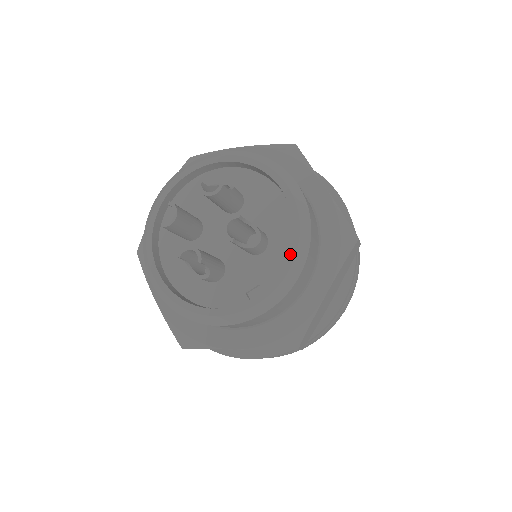
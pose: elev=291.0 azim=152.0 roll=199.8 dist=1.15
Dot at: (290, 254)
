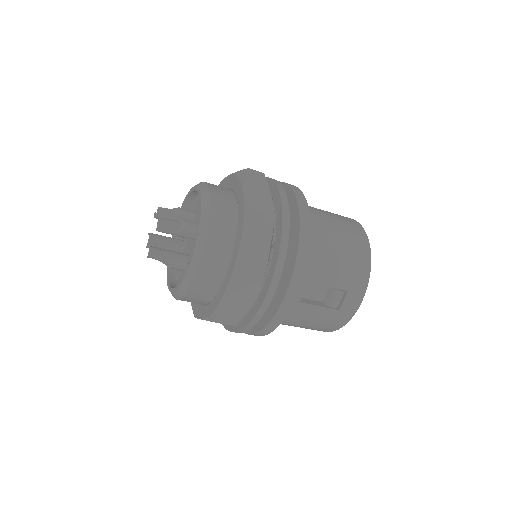
Dot at: (175, 288)
